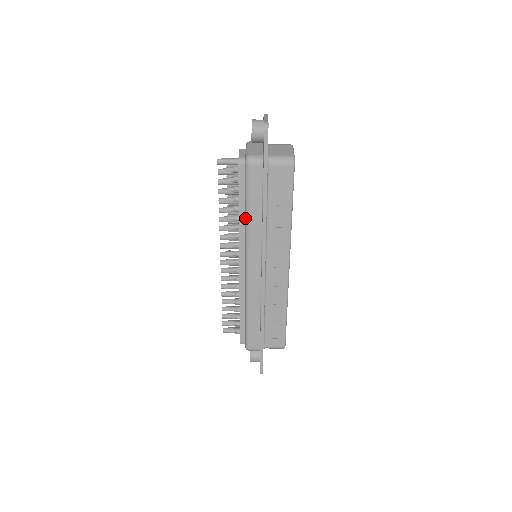
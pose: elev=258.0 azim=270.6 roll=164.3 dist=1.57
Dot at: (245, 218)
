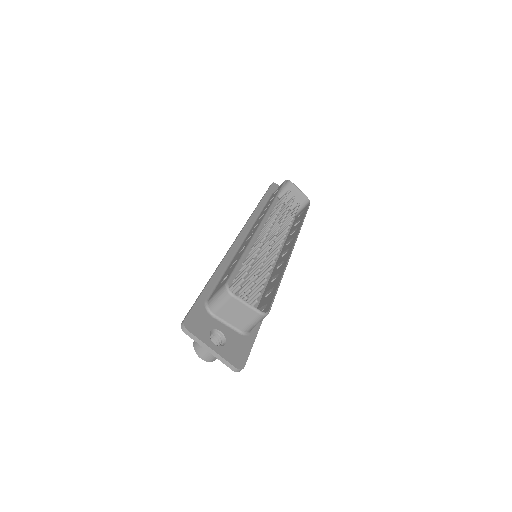
Dot at: occluded
